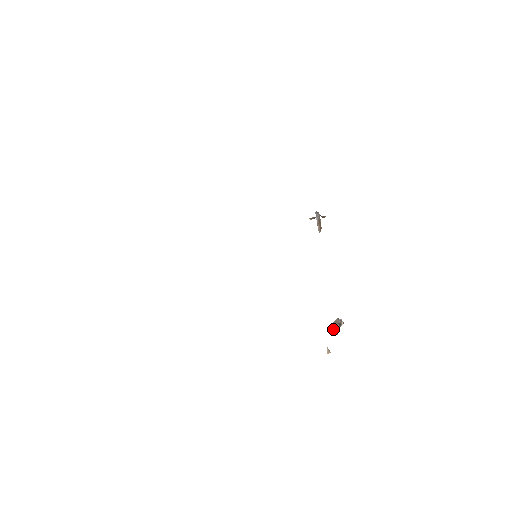
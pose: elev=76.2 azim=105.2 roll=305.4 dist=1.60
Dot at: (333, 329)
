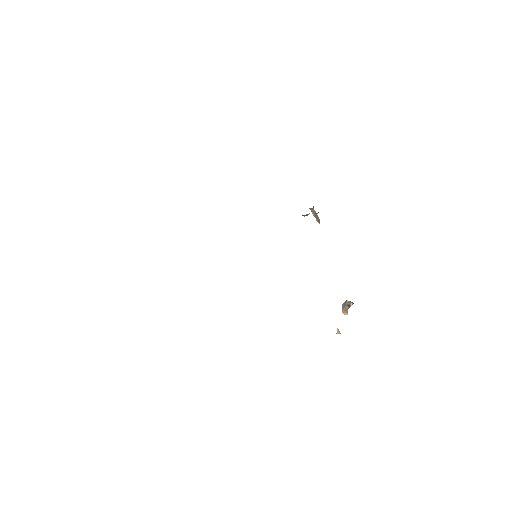
Dot at: (343, 310)
